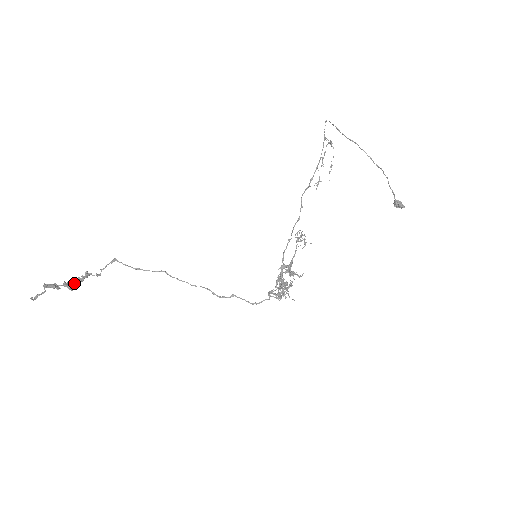
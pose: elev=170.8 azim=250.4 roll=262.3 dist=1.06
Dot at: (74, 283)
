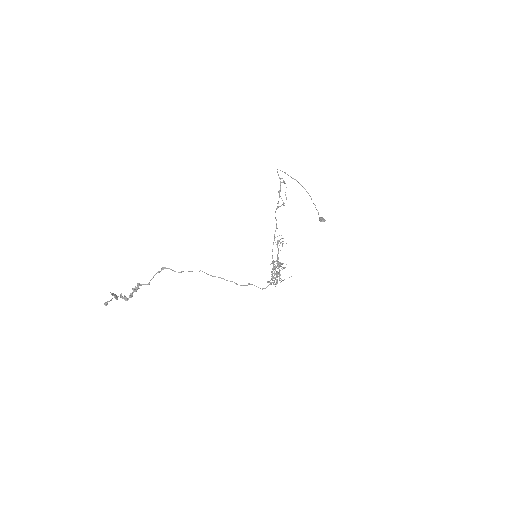
Dot at: occluded
